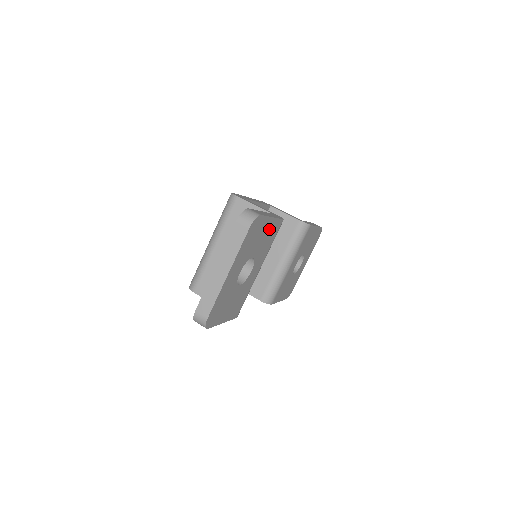
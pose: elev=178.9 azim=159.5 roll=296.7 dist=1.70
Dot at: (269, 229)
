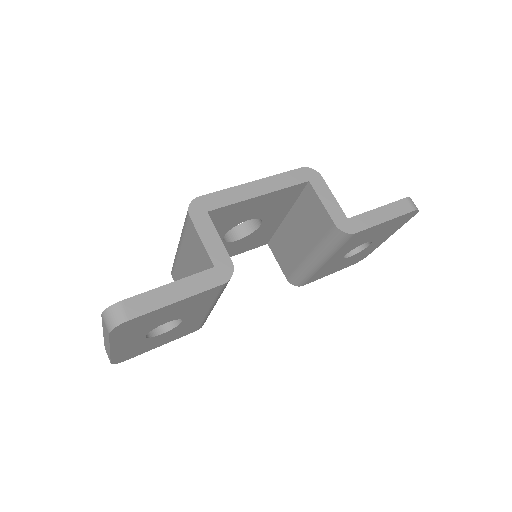
Dot at: (184, 304)
